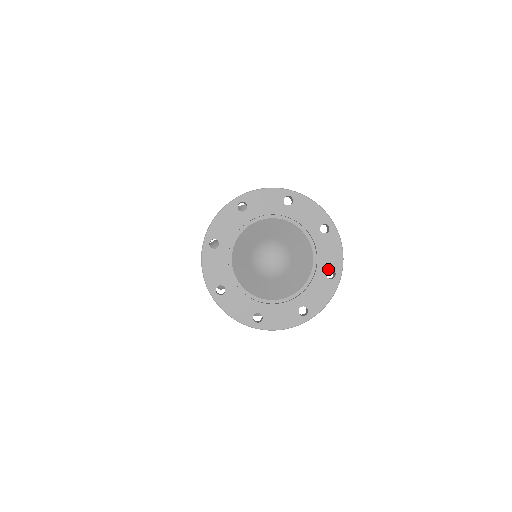
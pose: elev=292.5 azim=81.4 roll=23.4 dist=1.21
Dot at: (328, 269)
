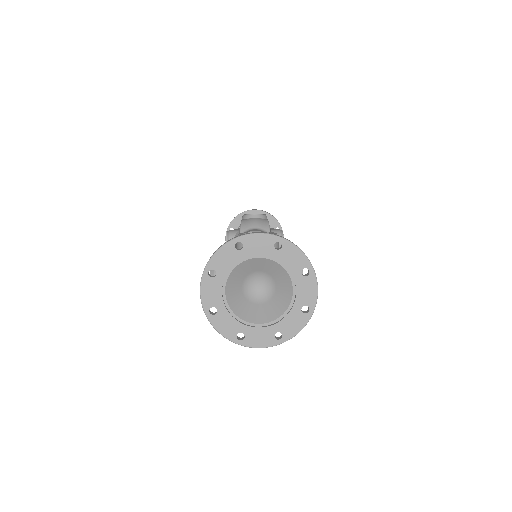
Dot at: (303, 305)
